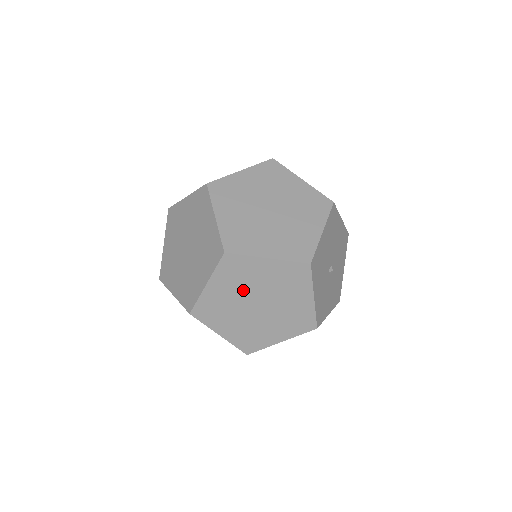
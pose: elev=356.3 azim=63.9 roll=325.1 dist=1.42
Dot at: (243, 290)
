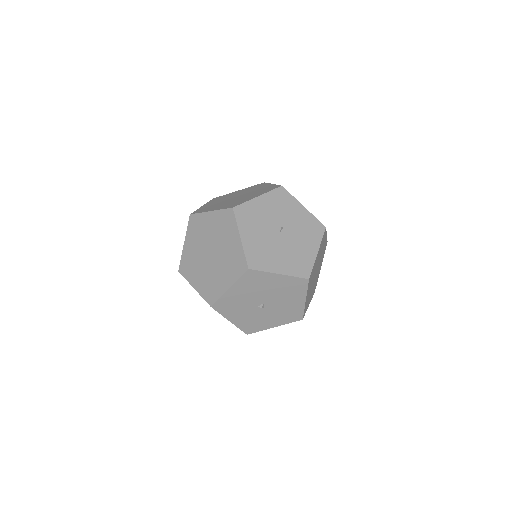
Dot at: occluded
